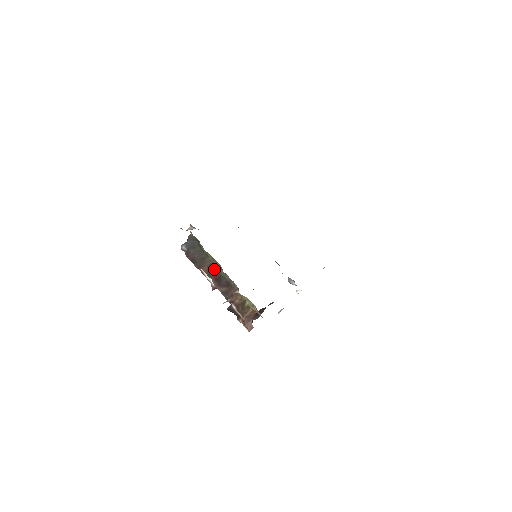
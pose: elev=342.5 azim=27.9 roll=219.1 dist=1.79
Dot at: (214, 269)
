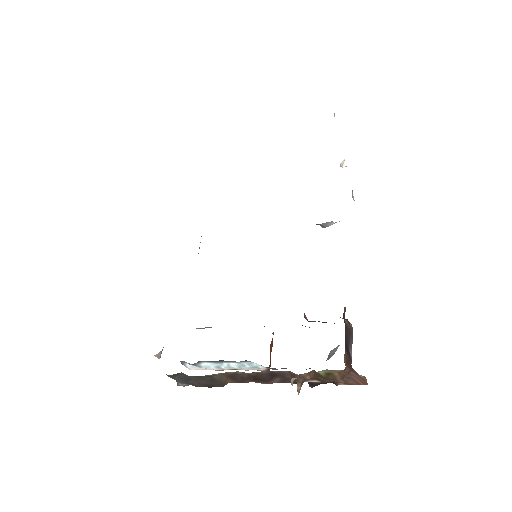
Dot at: (237, 377)
